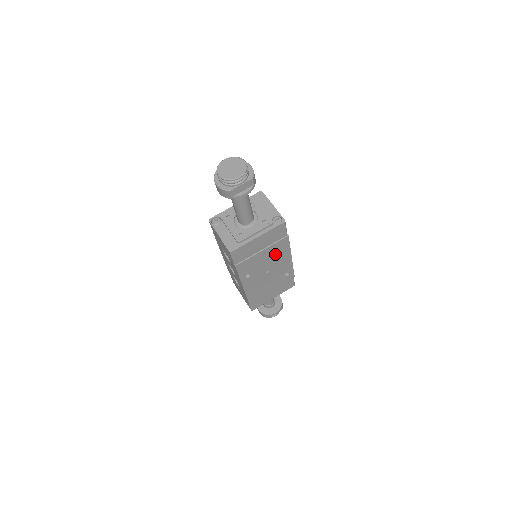
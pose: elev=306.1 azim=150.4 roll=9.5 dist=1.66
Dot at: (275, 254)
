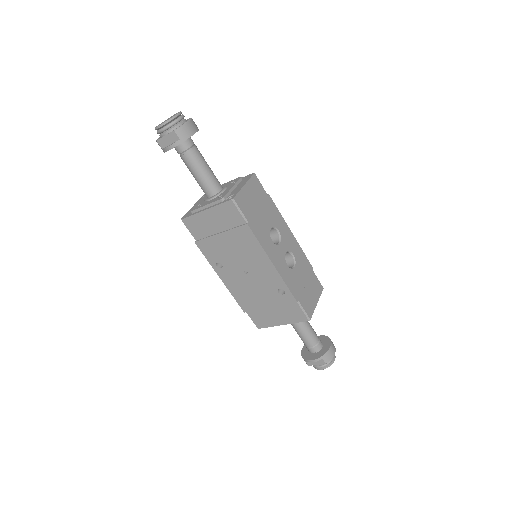
Dot at: (243, 247)
